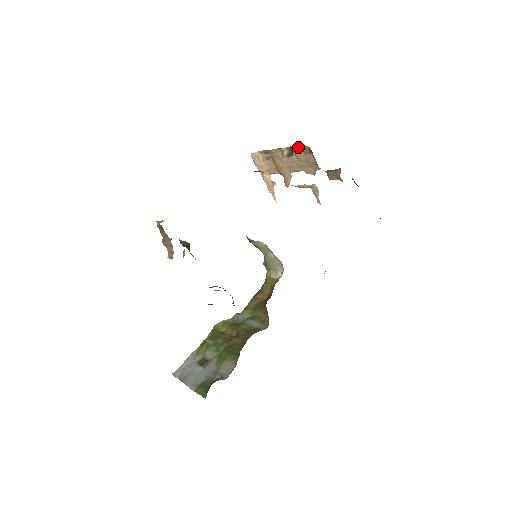
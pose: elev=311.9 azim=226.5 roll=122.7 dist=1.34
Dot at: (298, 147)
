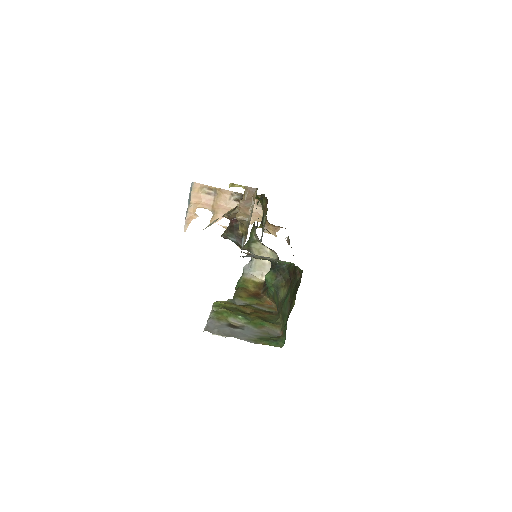
Dot at: occluded
